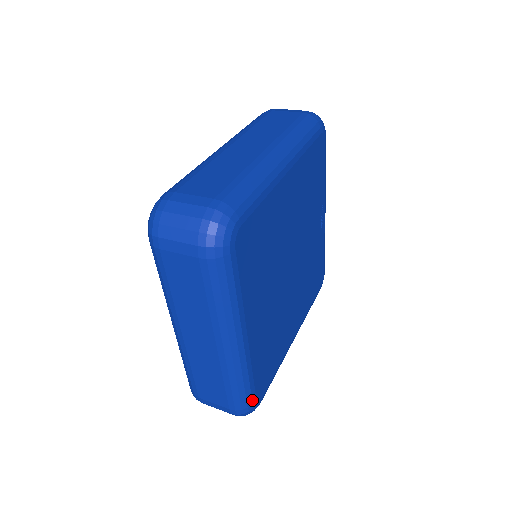
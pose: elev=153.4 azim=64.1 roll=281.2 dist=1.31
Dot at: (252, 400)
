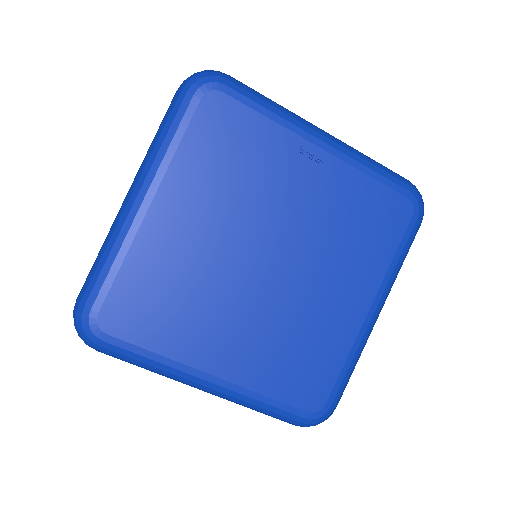
Dot at: (299, 416)
